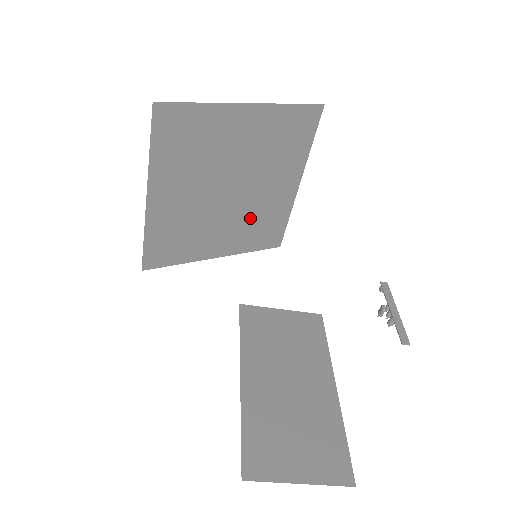
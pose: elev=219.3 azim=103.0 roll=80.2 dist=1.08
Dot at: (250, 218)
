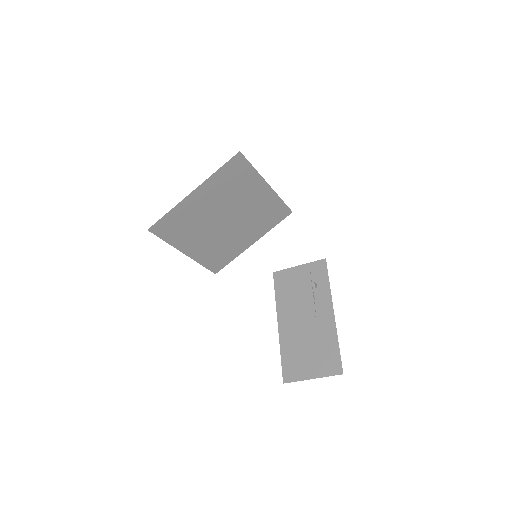
Dot at: (254, 218)
